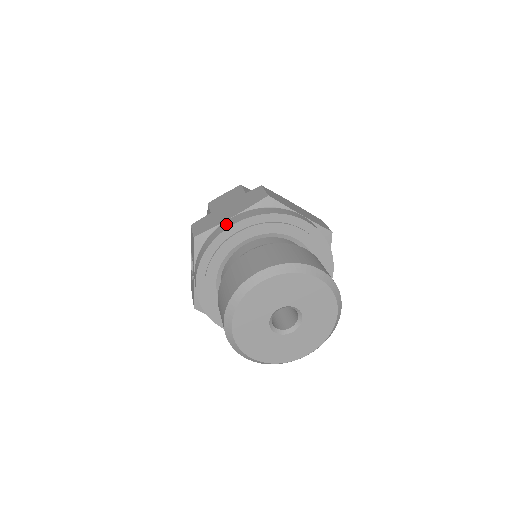
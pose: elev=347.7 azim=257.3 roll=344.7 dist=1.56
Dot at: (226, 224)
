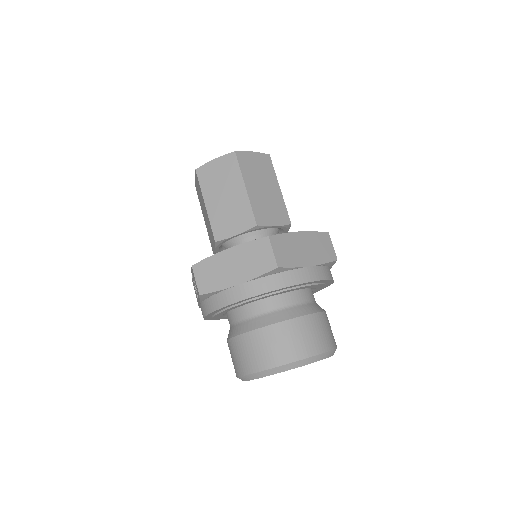
Dot at: (233, 294)
